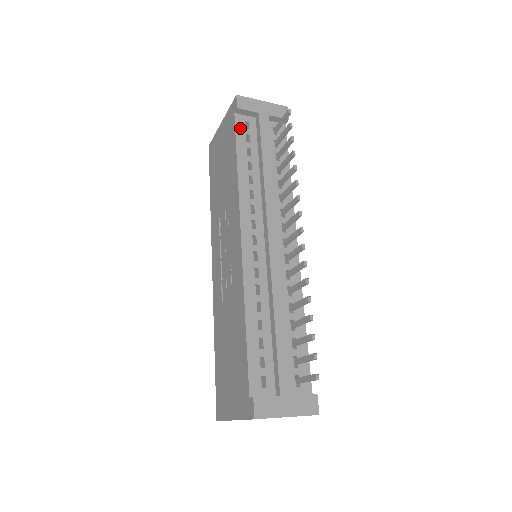
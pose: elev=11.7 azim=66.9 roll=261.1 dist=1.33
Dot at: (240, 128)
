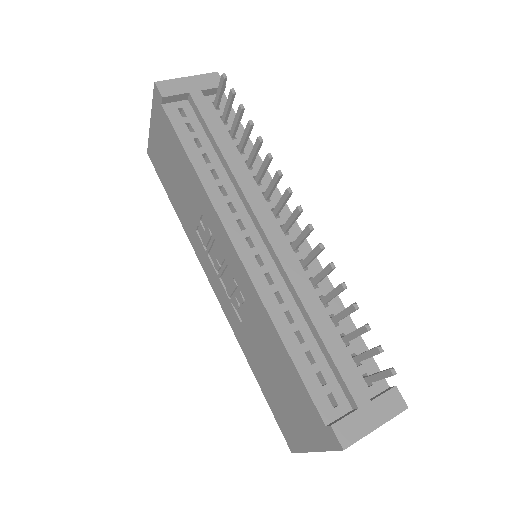
Dot at: (176, 119)
